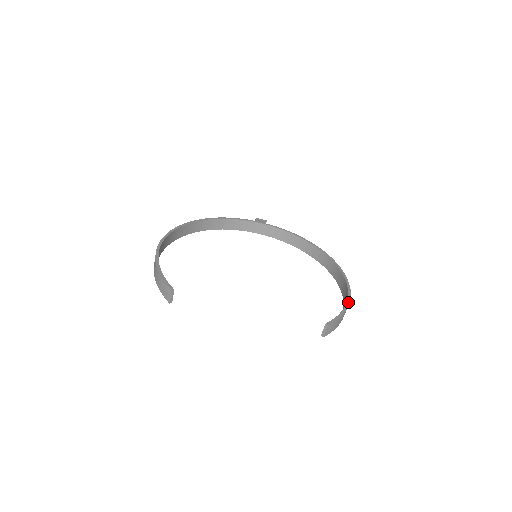
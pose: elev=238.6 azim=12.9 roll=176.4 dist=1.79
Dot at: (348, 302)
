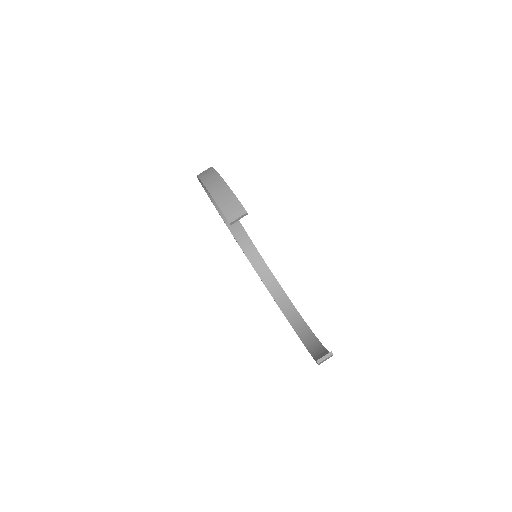
Dot at: occluded
